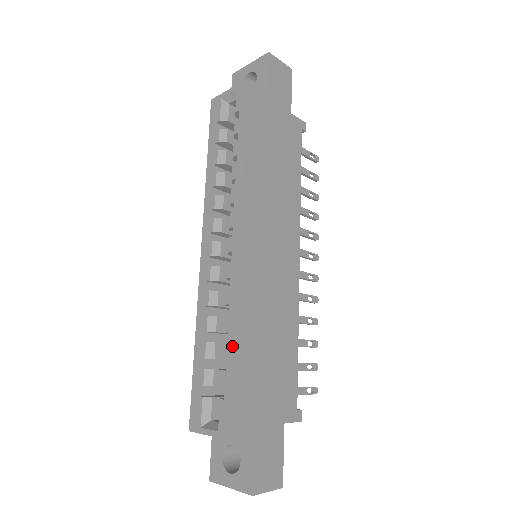
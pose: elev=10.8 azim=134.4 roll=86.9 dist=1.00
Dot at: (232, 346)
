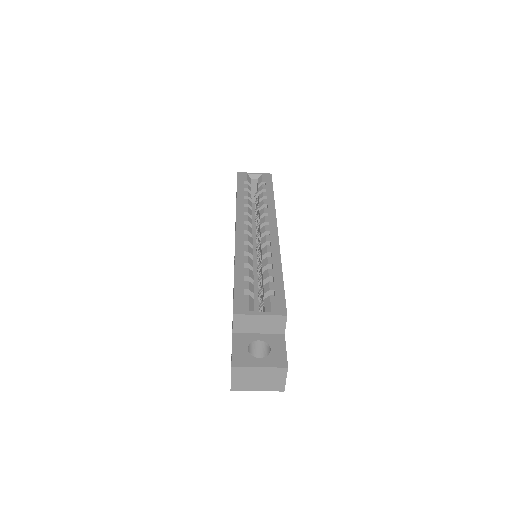
Dot at: (279, 270)
